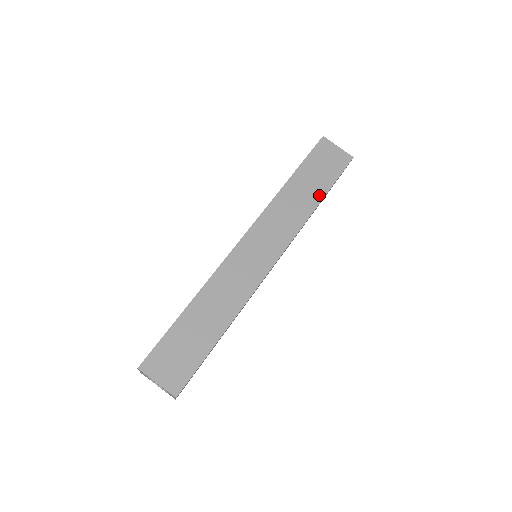
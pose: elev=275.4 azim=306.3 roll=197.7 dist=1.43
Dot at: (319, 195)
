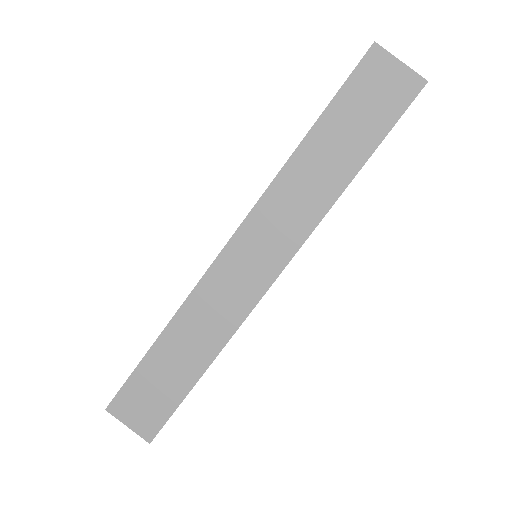
Dot at: (354, 164)
